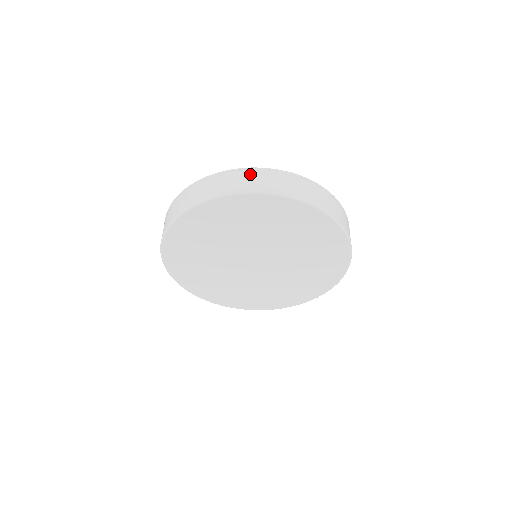
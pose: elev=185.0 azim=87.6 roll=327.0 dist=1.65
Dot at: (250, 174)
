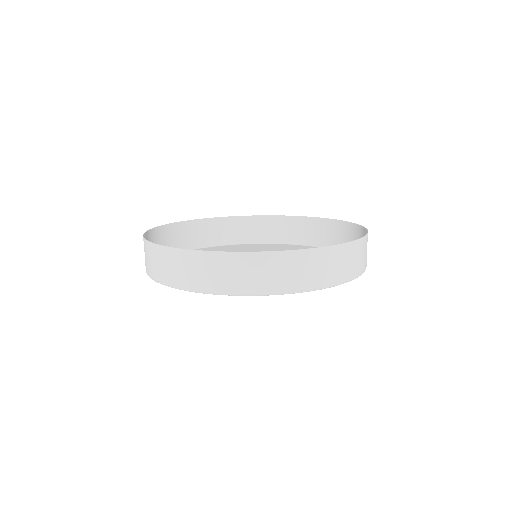
Dot at: (233, 264)
